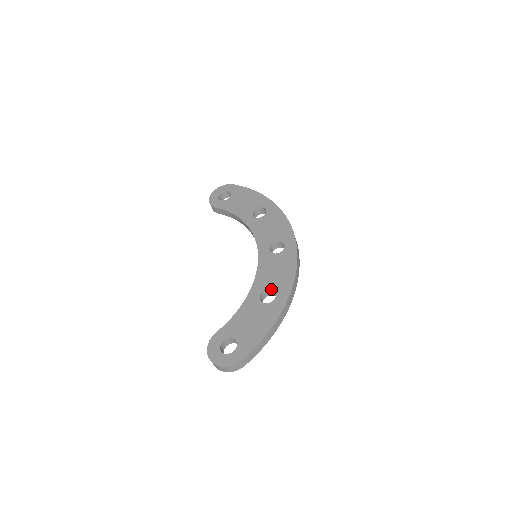
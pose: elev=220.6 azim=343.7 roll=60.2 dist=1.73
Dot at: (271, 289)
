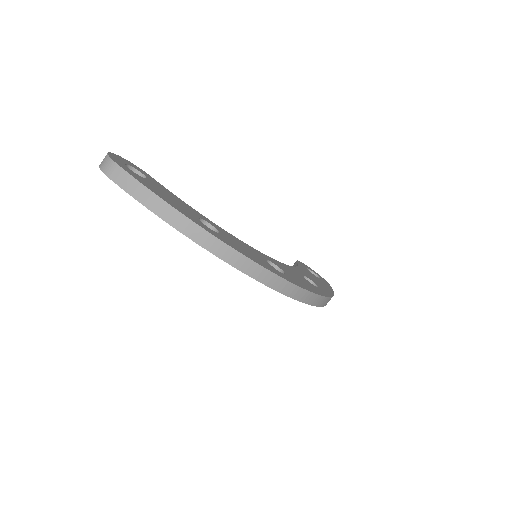
Dot at: (220, 232)
